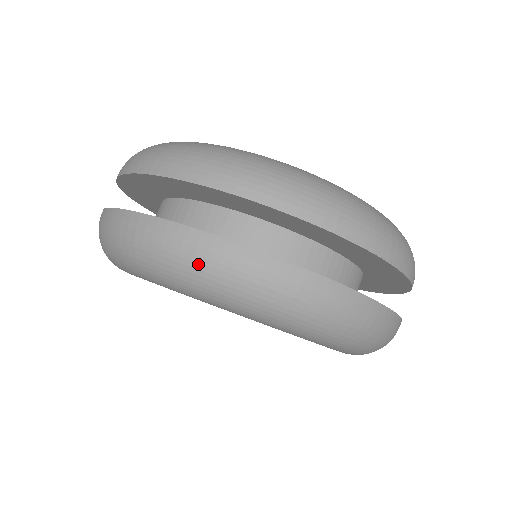
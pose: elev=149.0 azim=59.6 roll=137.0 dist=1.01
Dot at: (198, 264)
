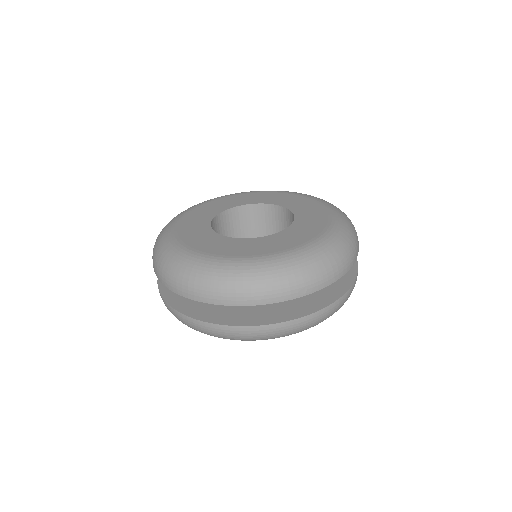
Dot at: occluded
